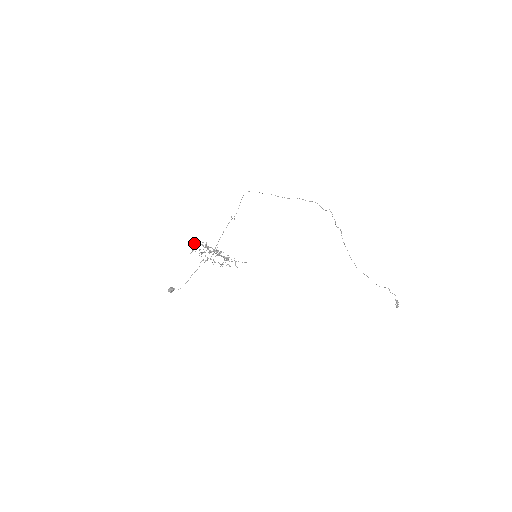
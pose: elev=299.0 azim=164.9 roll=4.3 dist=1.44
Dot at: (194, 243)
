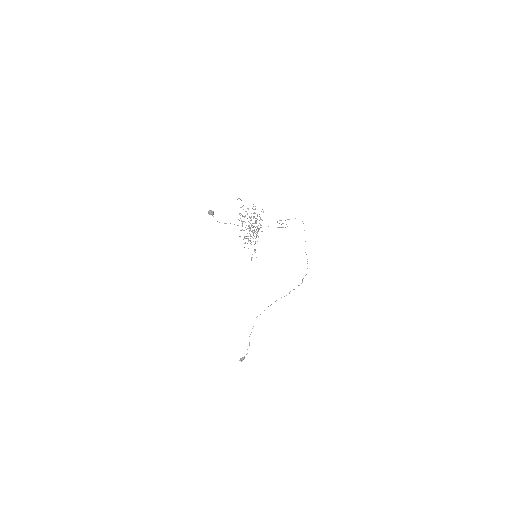
Dot at: (253, 206)
